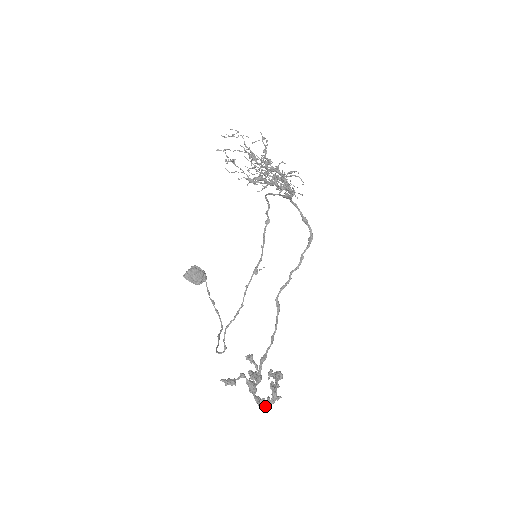
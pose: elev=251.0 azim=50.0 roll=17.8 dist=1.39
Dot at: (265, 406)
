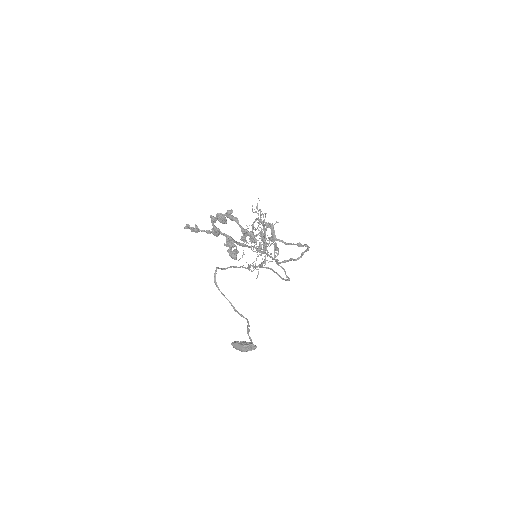
Dot at: (217, 216)
